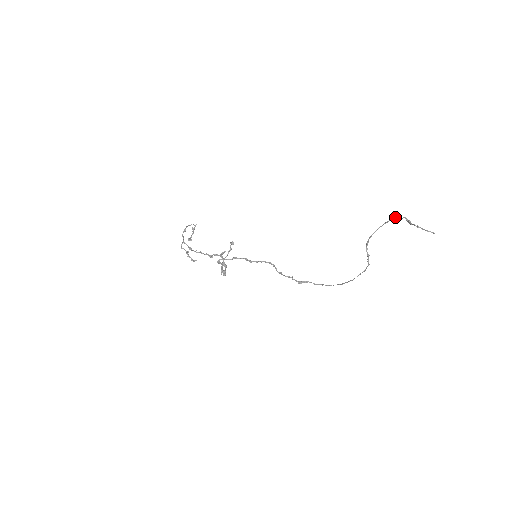
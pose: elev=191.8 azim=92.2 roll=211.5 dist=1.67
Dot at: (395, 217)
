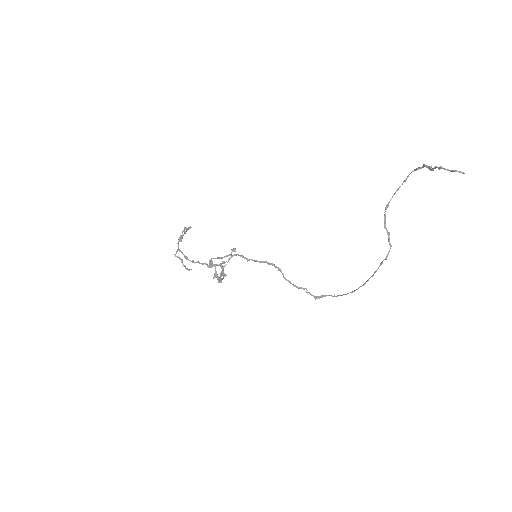
Dot at: occluded
